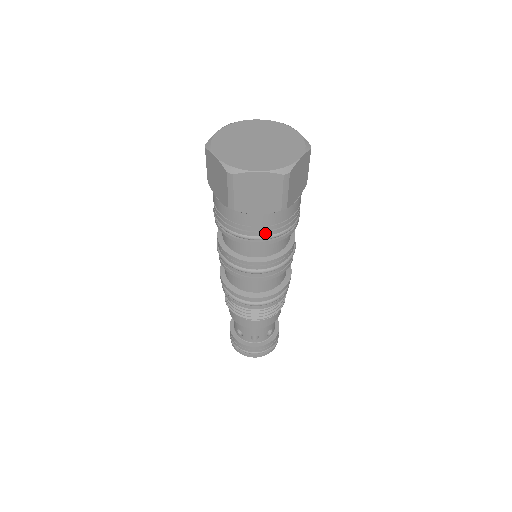
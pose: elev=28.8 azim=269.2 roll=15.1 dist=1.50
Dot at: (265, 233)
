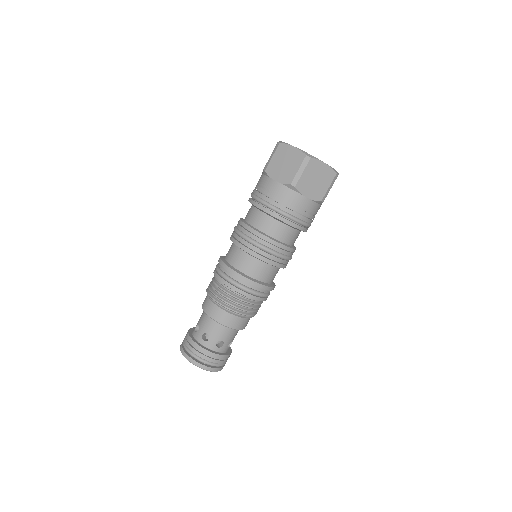
Dot at: (302, 217)
